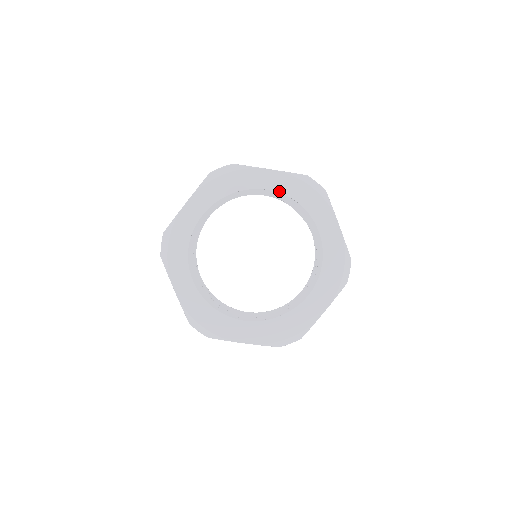
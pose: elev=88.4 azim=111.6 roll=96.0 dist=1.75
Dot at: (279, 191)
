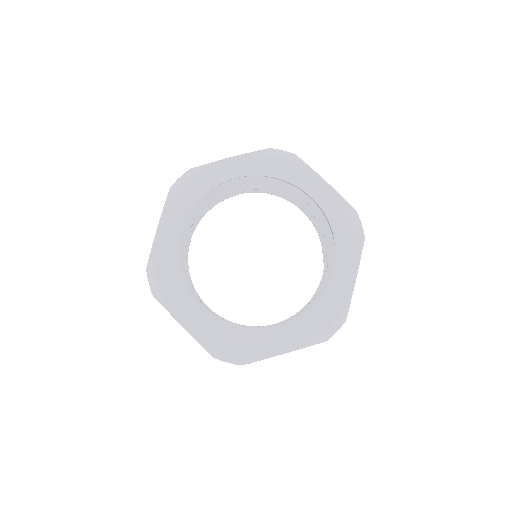
Dot at: (321, 206)
